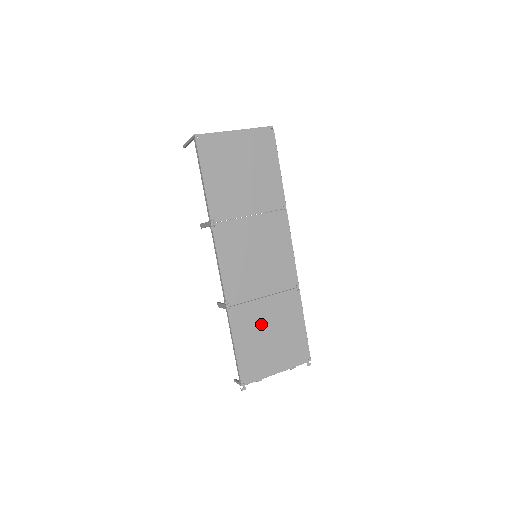
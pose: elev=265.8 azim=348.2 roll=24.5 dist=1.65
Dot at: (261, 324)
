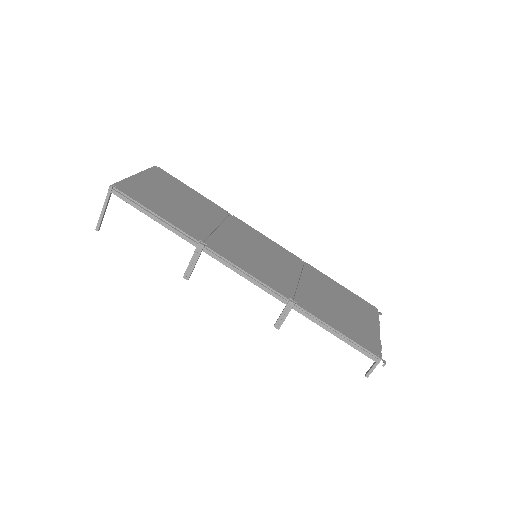
Dot at: (324, 301)
